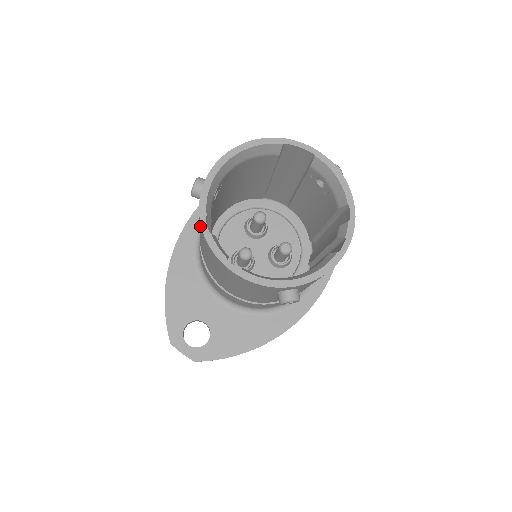
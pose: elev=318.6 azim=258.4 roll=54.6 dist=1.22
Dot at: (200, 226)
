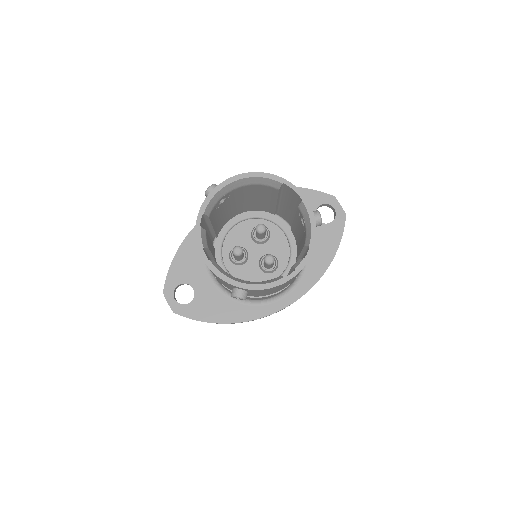
Dot at: occluded
